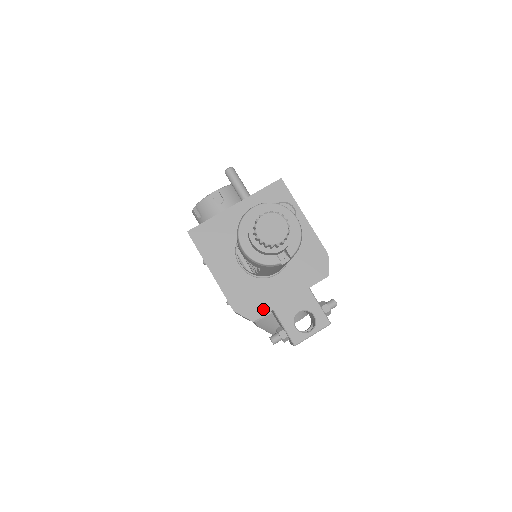
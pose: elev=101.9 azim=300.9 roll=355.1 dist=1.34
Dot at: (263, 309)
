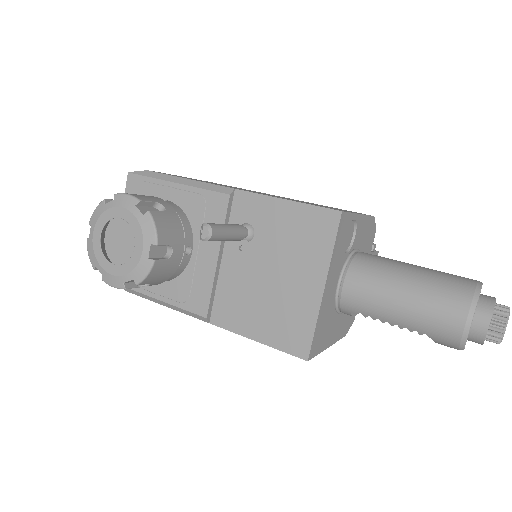
Dot at: occluded
